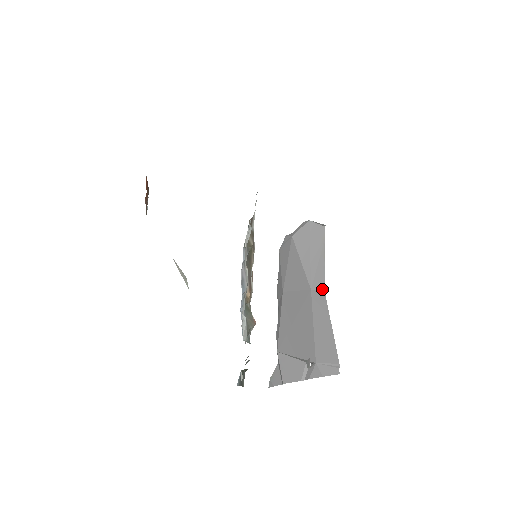
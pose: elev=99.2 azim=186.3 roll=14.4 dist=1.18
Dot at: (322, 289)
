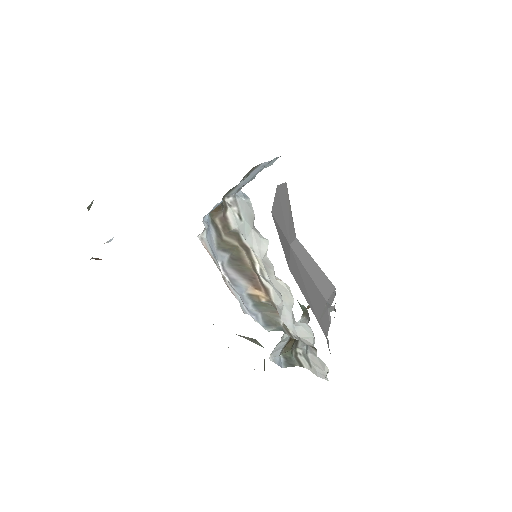
Dot at: (295, 237)
